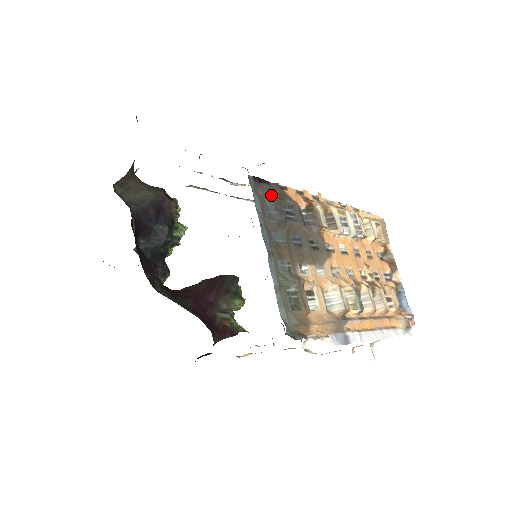
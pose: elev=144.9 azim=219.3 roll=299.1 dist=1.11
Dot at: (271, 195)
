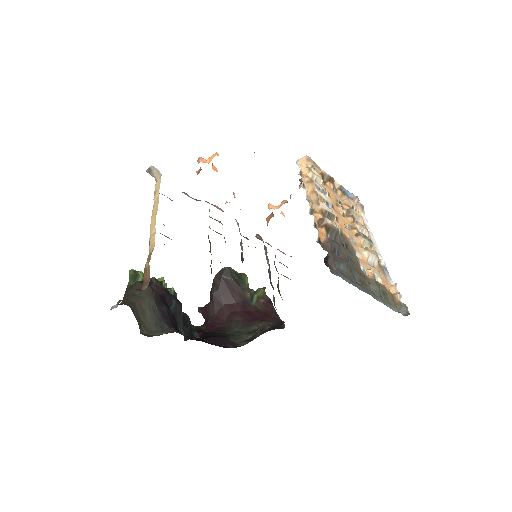
Dot at: (335, 261)
